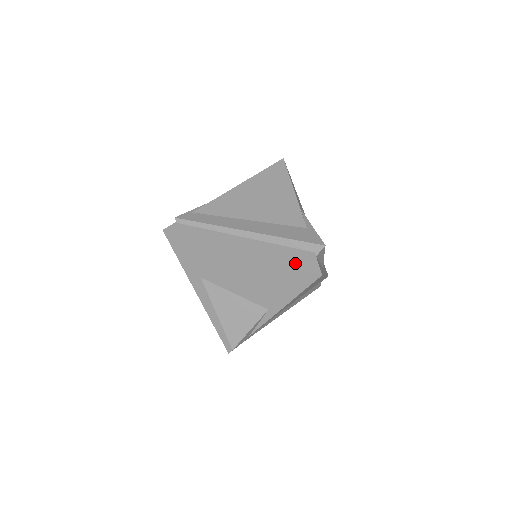
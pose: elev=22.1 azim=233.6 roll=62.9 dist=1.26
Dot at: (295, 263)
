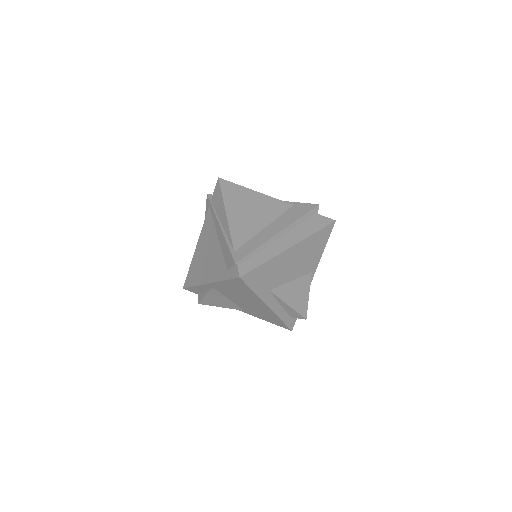
Dot at: (319, 226)
